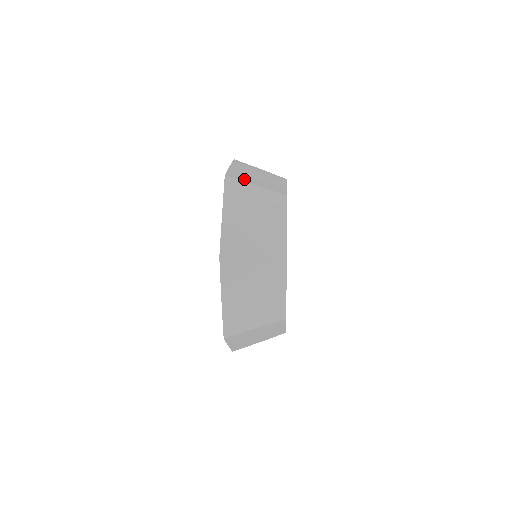
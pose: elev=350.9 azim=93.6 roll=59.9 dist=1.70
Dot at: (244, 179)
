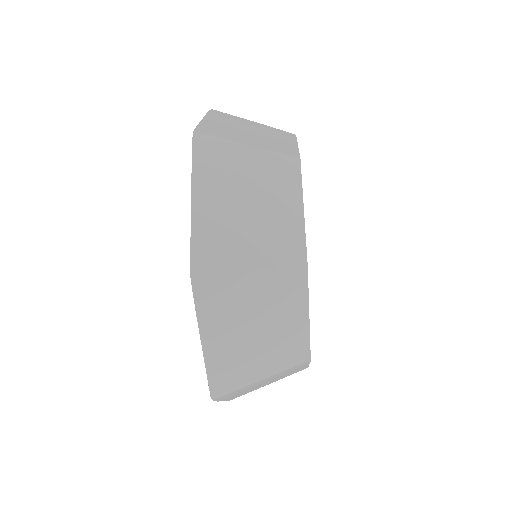
Dot at: occluded
